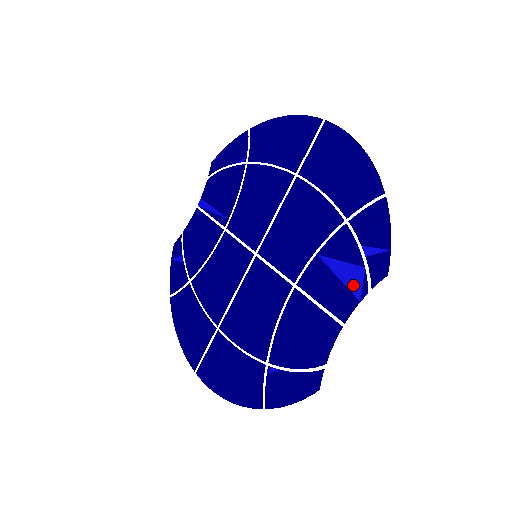
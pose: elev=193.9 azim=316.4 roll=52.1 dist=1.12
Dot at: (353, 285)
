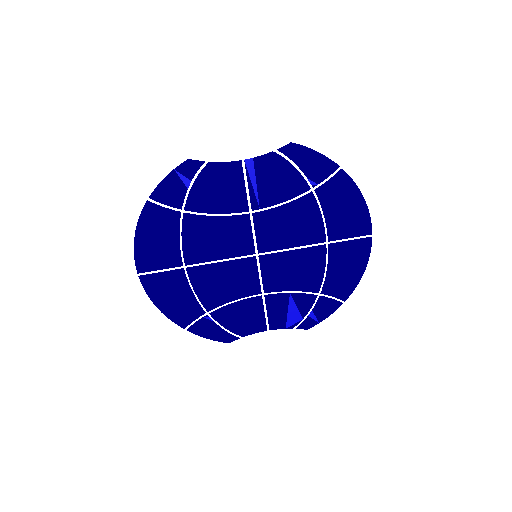
Dot at: (290, 321)
